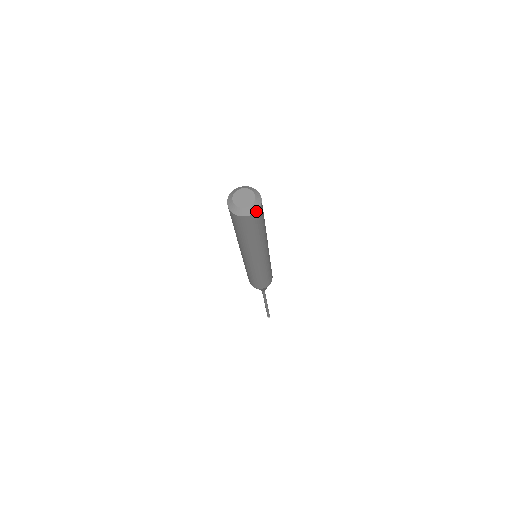
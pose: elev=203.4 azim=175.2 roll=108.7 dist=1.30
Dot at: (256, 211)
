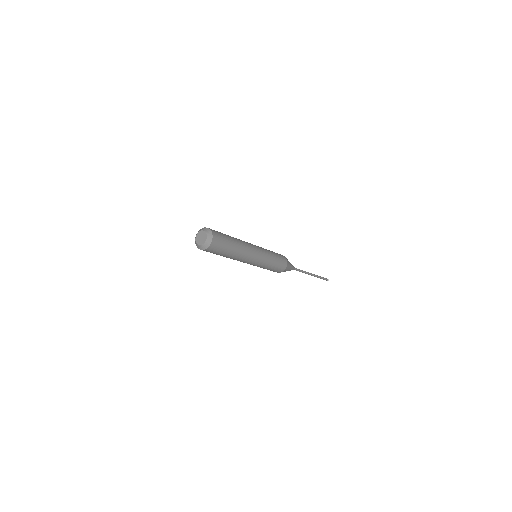
Dot at: (212, 239)
